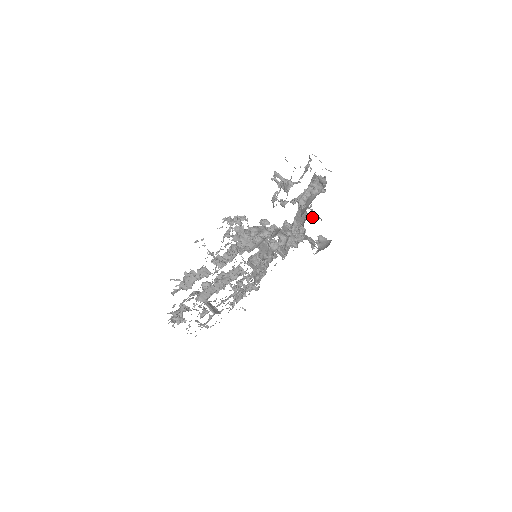
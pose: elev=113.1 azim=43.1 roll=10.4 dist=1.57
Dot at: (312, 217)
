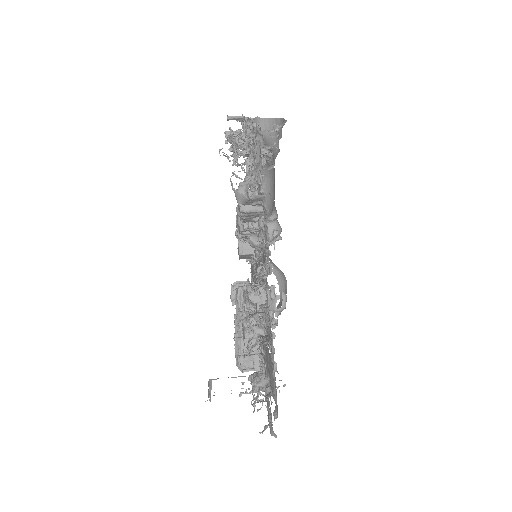
Dot at: occluded
